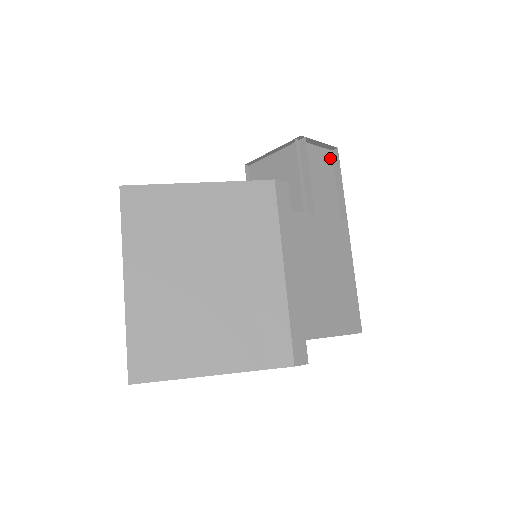
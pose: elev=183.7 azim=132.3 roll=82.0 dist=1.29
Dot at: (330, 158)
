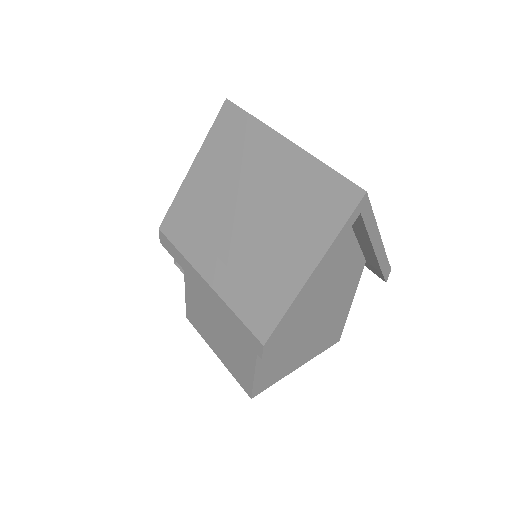
Dot at: occluded
